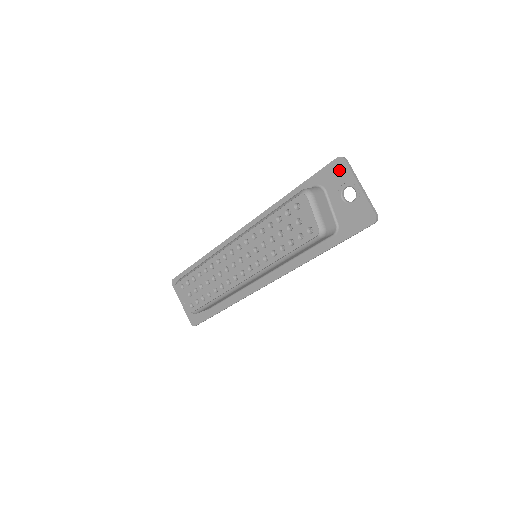
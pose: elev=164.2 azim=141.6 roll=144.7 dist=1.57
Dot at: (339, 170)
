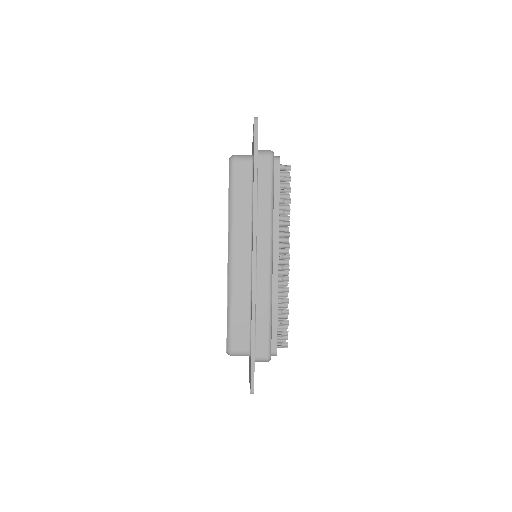
Dot at: occluded
